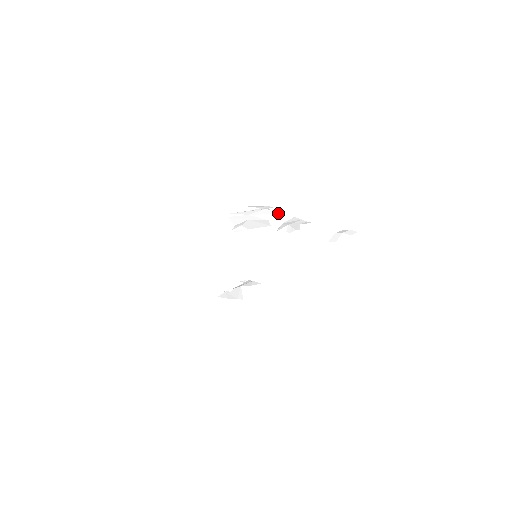
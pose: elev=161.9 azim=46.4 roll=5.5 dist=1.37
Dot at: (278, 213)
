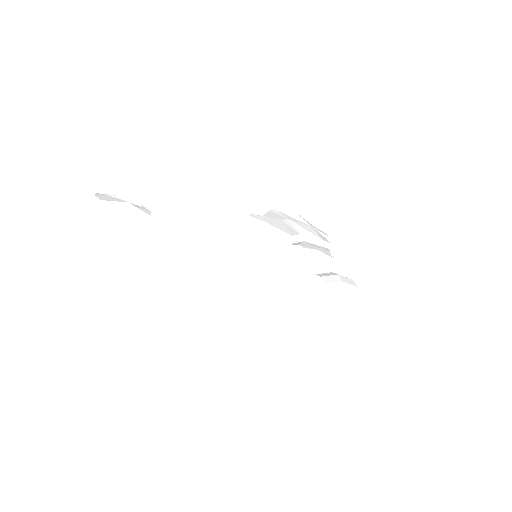
Dot at: (317, 235)
